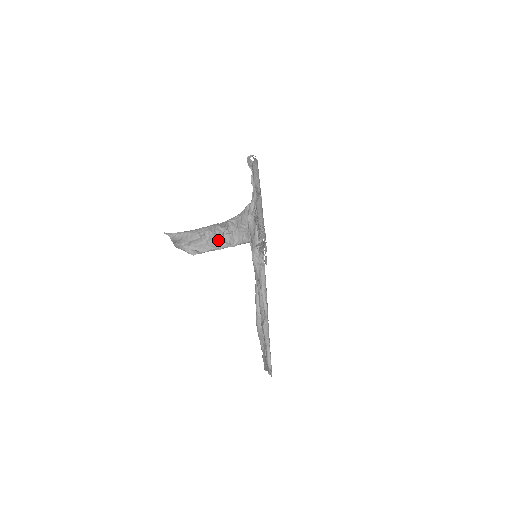
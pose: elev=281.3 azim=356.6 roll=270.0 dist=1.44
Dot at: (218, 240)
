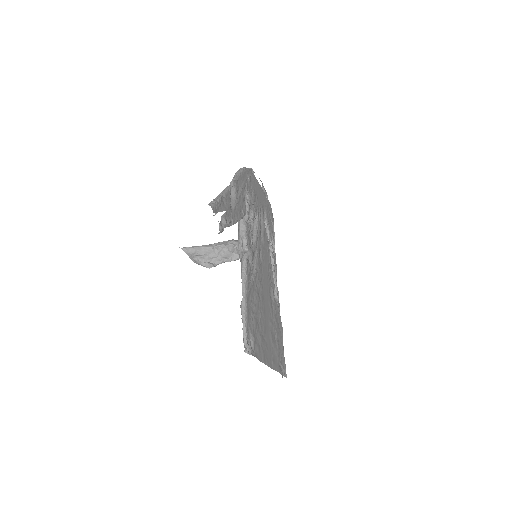
Dot at: (231, 252)
